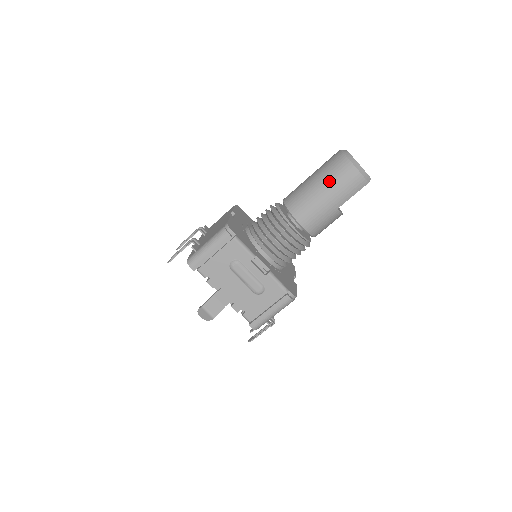
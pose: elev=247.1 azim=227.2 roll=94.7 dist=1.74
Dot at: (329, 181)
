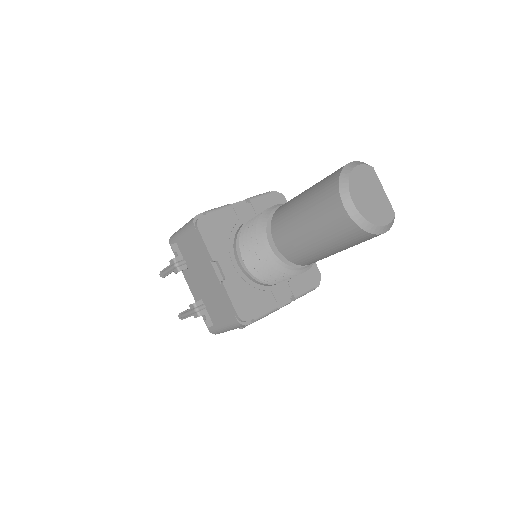
Dot at: (341, 246)
